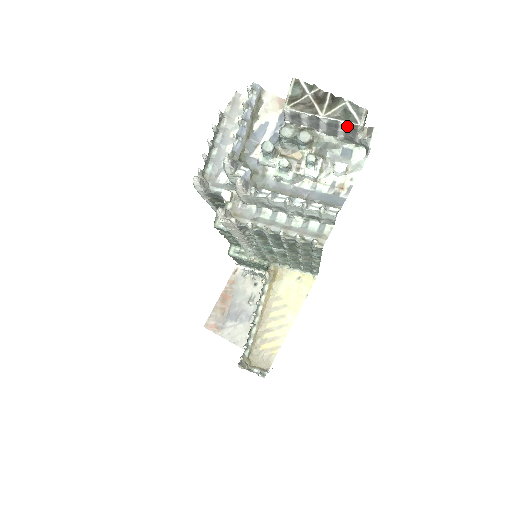
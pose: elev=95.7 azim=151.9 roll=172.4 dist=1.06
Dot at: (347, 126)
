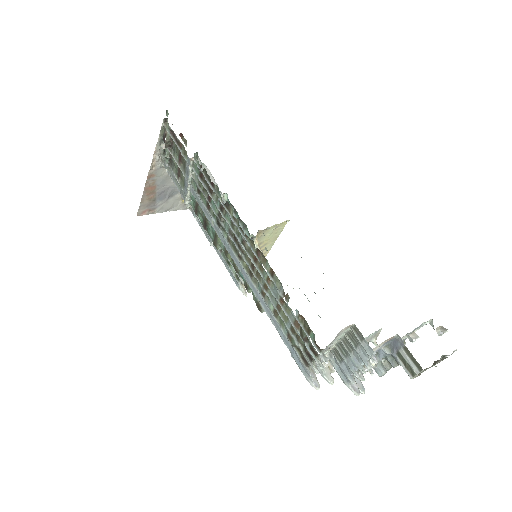
Dot at: (441, 356)
